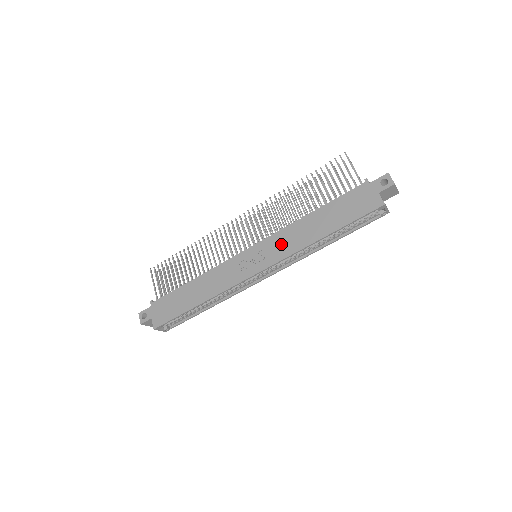
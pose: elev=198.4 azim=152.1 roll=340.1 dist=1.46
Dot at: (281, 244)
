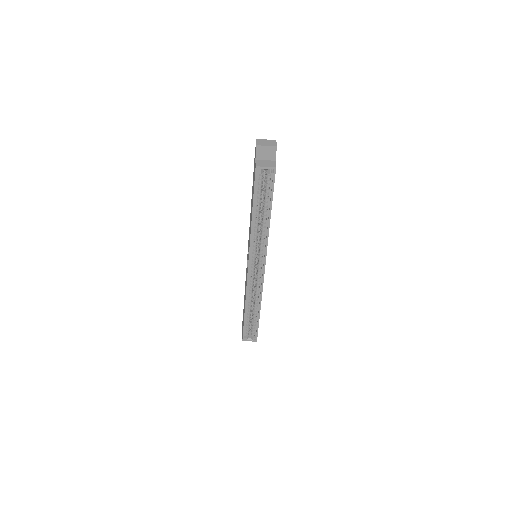
Dot at: (249, 239)
